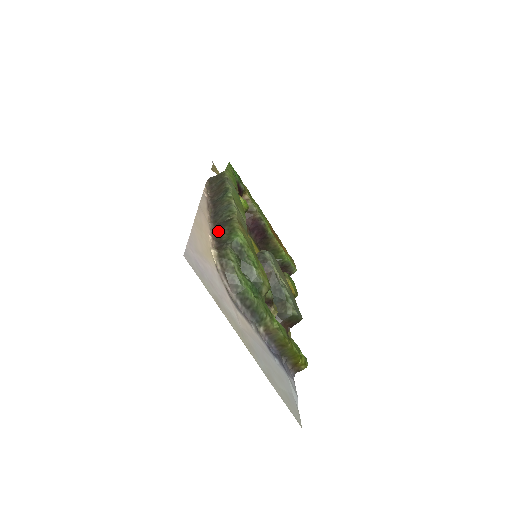
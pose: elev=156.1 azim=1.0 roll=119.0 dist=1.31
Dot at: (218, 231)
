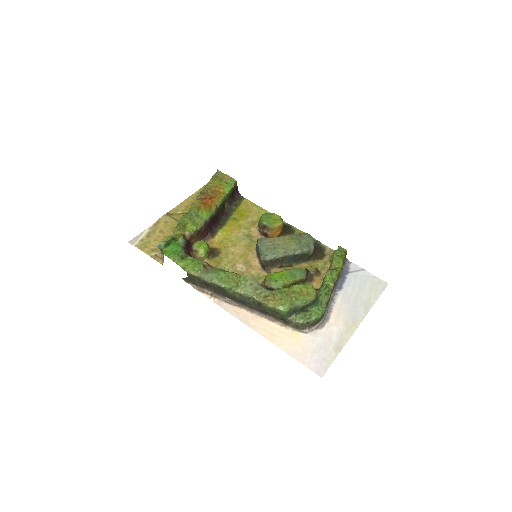
Dot at: (266, 314)
